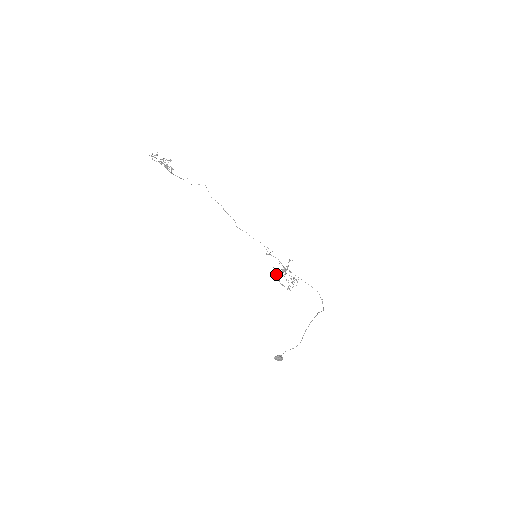
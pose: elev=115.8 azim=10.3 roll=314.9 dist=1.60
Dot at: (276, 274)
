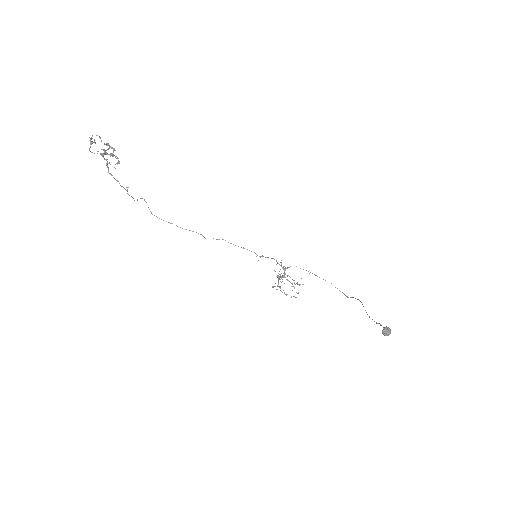
Dot at: (282, 276)
